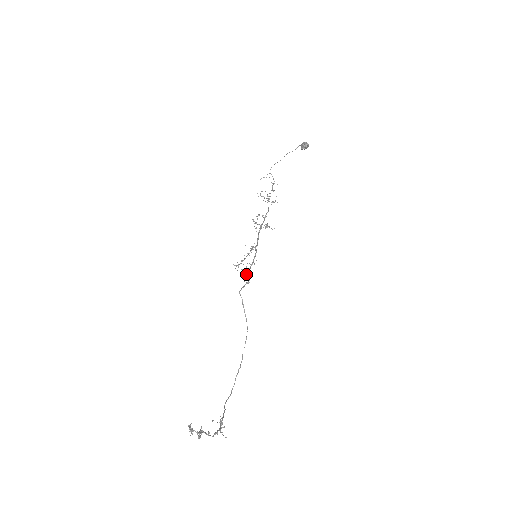
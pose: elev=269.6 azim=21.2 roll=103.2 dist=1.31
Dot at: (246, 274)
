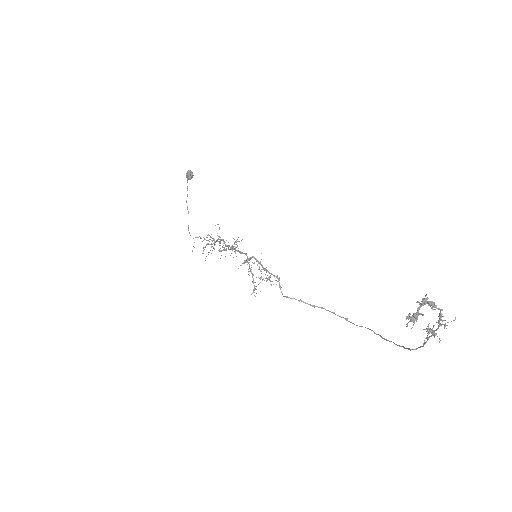
Dot at: (269, 280)
